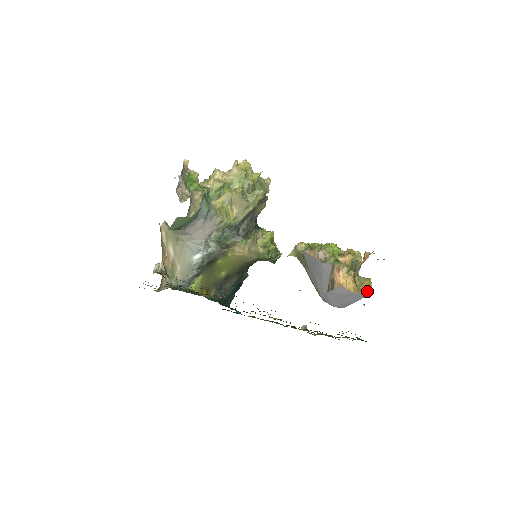
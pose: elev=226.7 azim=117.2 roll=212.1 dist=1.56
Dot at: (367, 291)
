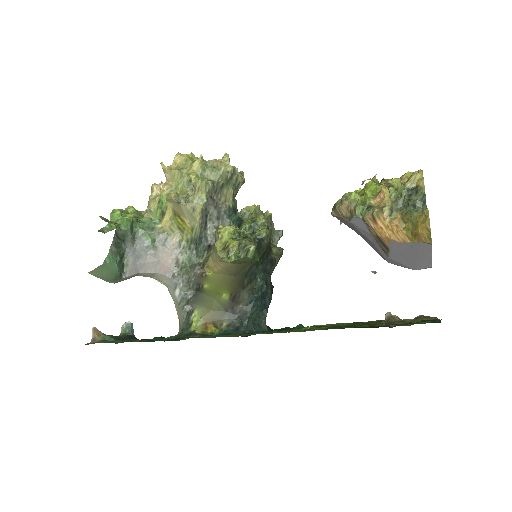
Dot at: (427, 233)
